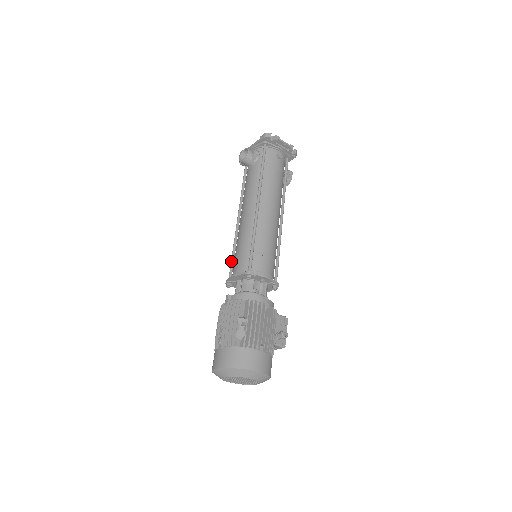
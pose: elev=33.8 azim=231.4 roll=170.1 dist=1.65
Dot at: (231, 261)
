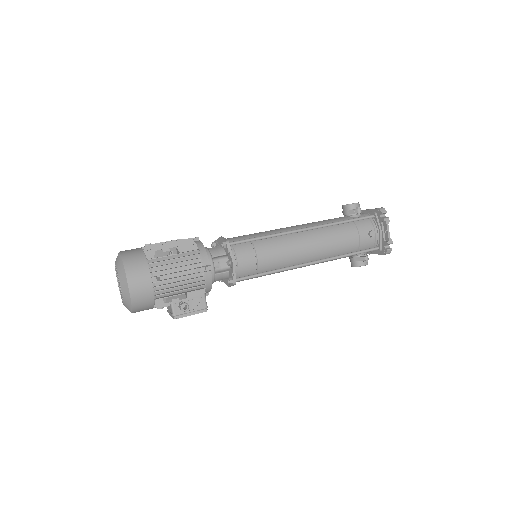
Dot at: occluded
